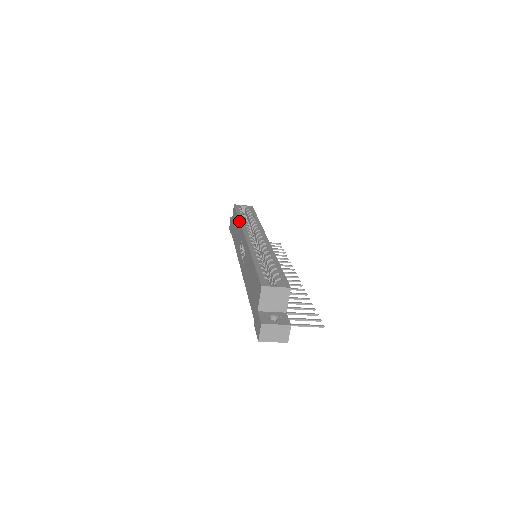
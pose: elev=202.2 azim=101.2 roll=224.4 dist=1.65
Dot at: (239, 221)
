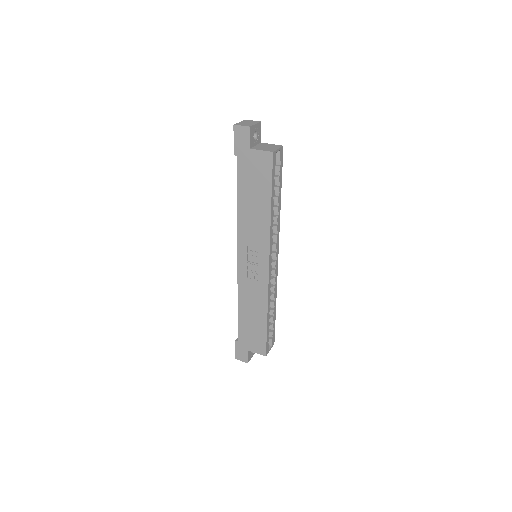
Dot at: (270, 223)
